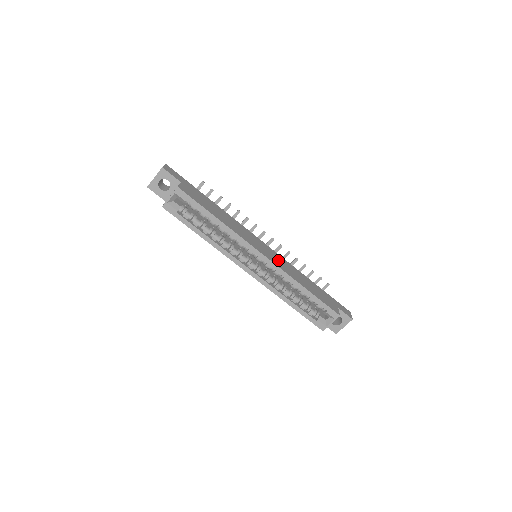
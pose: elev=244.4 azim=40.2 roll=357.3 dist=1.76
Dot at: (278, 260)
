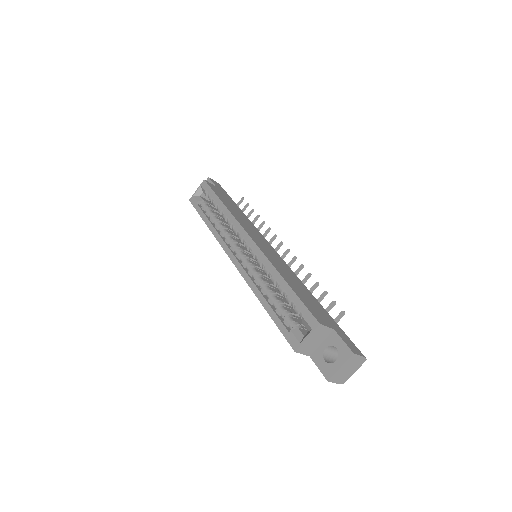
Dot at: (273, 256)
